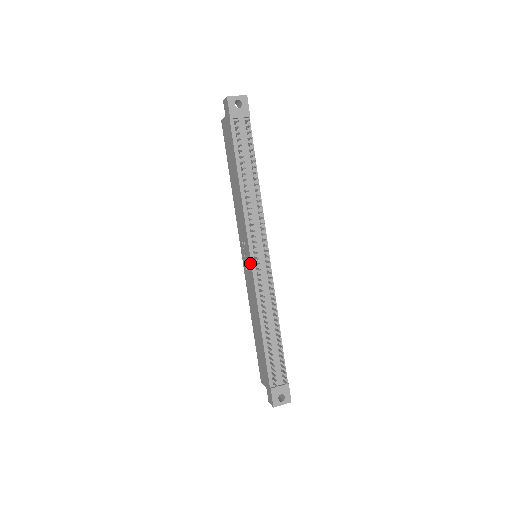
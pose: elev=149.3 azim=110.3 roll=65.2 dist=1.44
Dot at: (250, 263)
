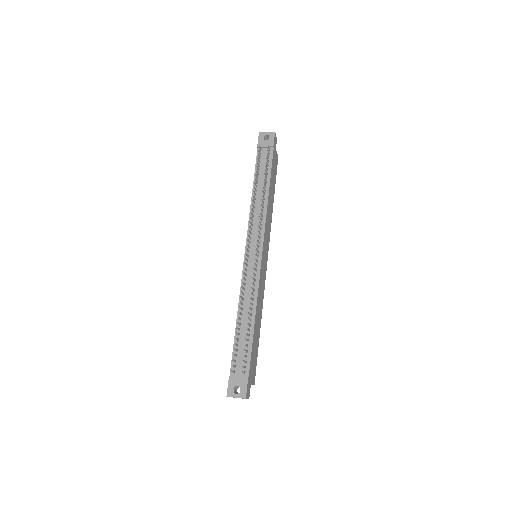
Dot at: (245, 256)
